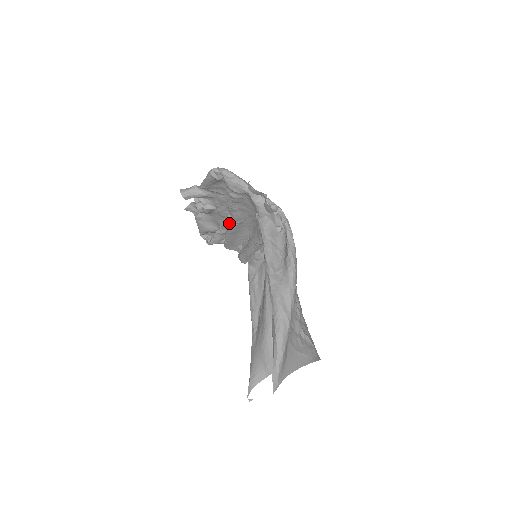
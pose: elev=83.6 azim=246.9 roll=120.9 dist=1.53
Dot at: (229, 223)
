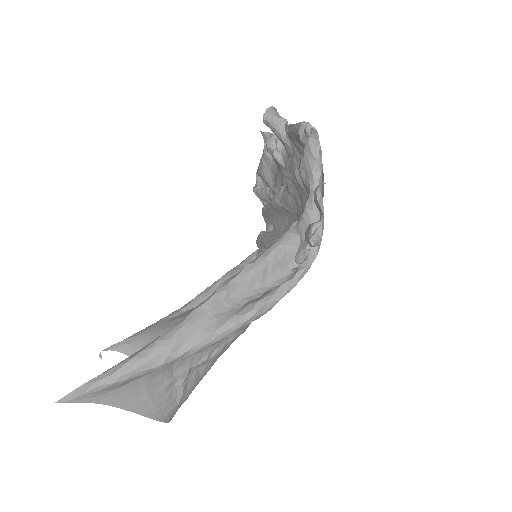
Dot at: (277, 196)
